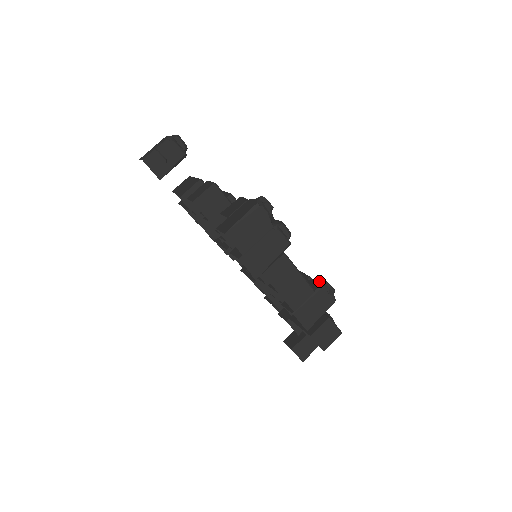
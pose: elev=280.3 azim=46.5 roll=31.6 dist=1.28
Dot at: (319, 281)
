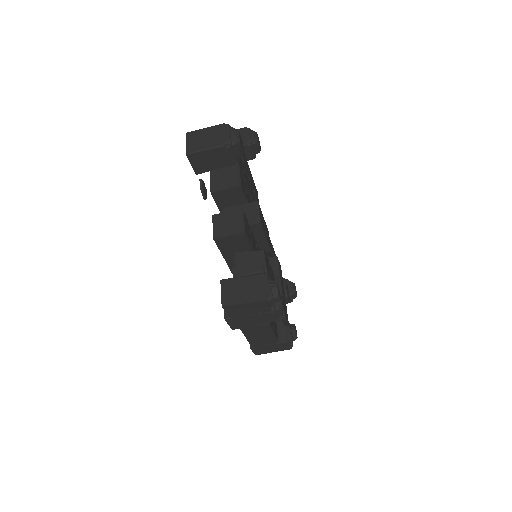
Dot at: (288, 332)
